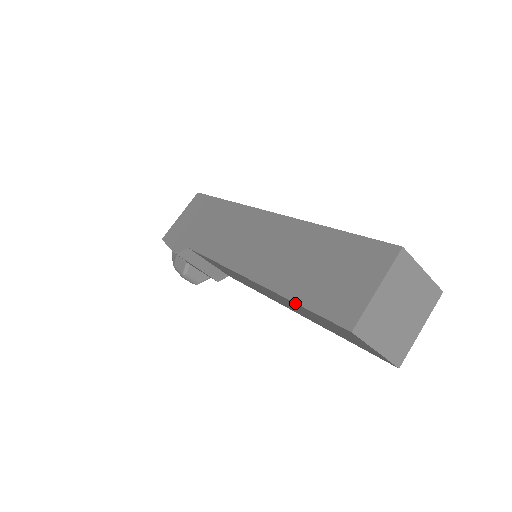
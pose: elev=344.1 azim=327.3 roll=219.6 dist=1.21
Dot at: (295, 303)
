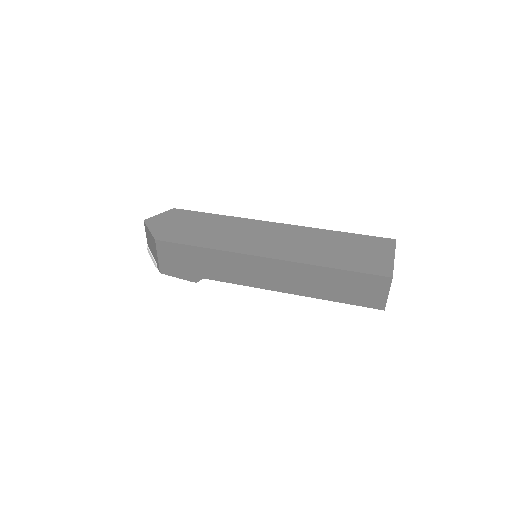
Dot at: (339, 302)
